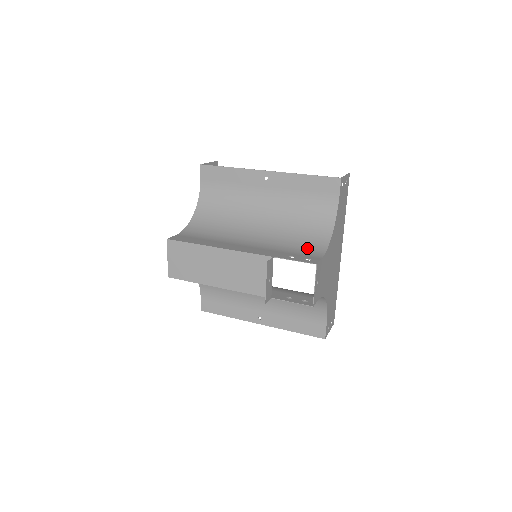
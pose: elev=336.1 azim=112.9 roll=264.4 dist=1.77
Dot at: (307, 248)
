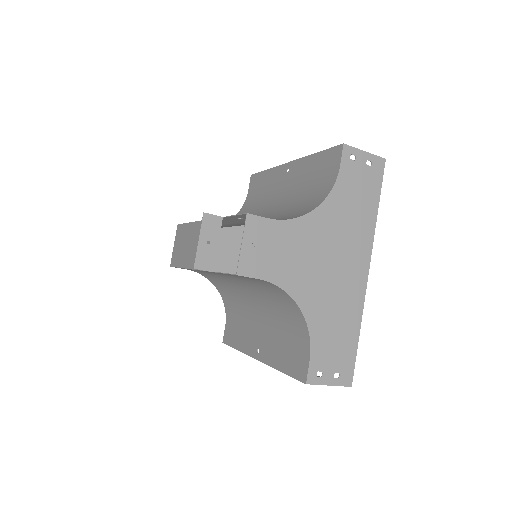
Dot at: occluded
